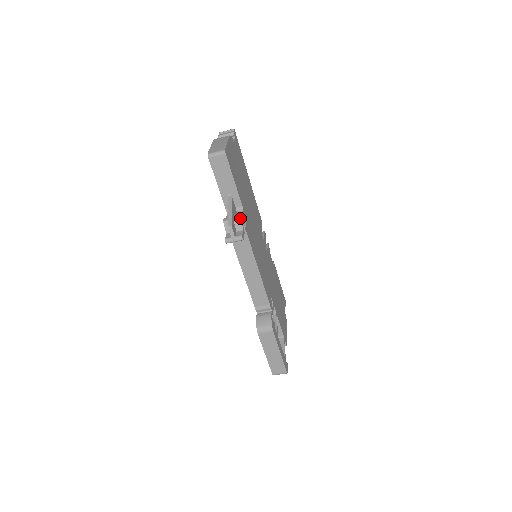
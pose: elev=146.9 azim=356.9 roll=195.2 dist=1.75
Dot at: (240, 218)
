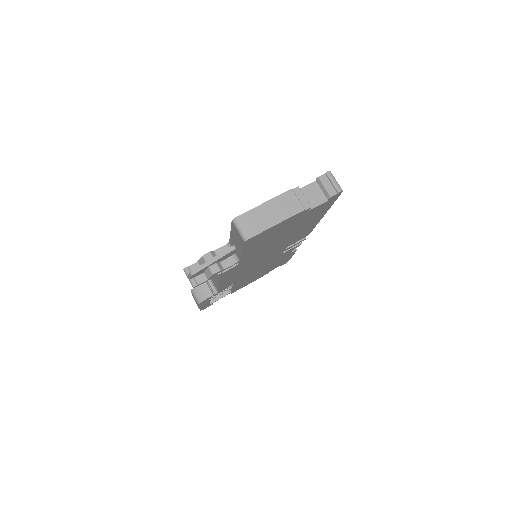
Dot at: (212, 274)
